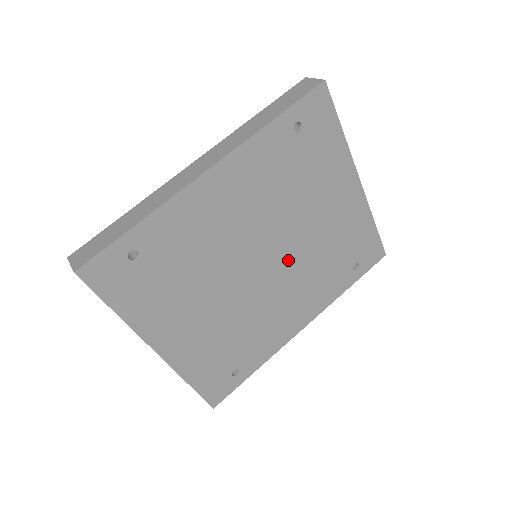
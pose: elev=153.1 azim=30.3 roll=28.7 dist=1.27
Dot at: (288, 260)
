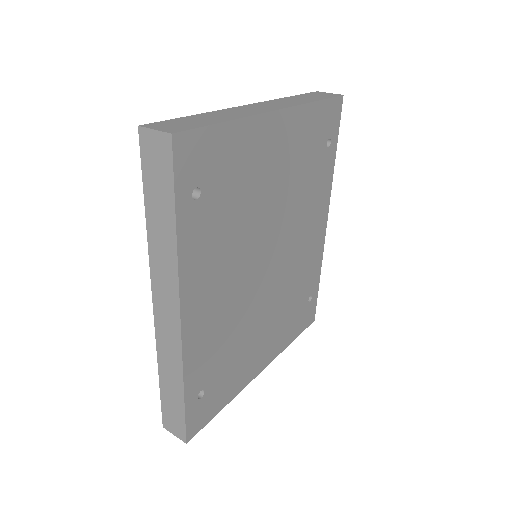
Dot at: (282, 231)
